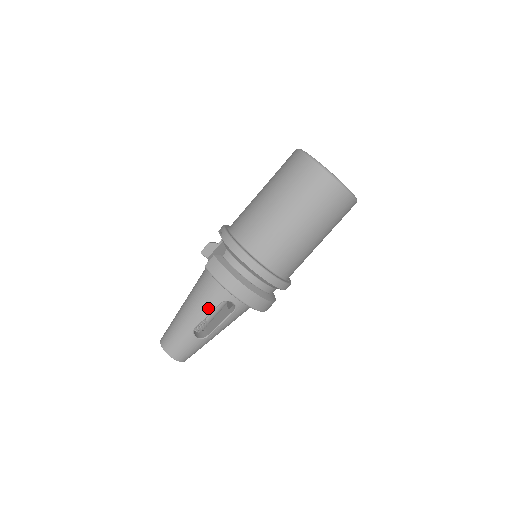
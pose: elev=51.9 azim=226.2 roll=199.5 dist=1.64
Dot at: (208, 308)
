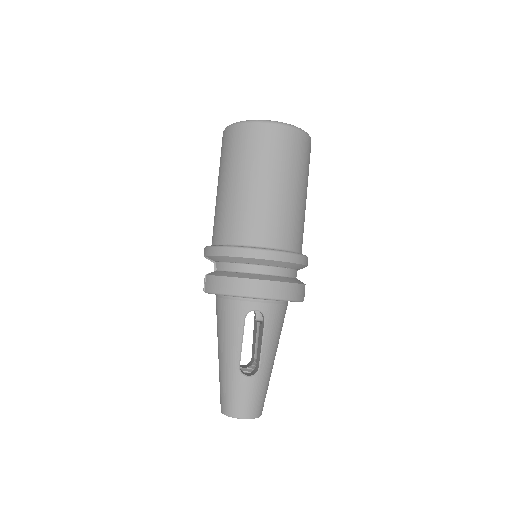
Dot at: (236, 334)
